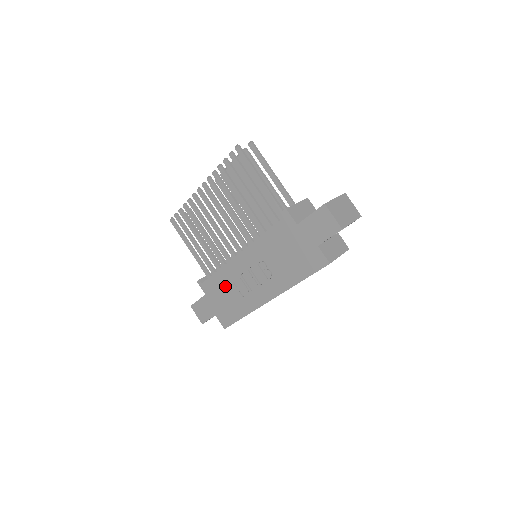
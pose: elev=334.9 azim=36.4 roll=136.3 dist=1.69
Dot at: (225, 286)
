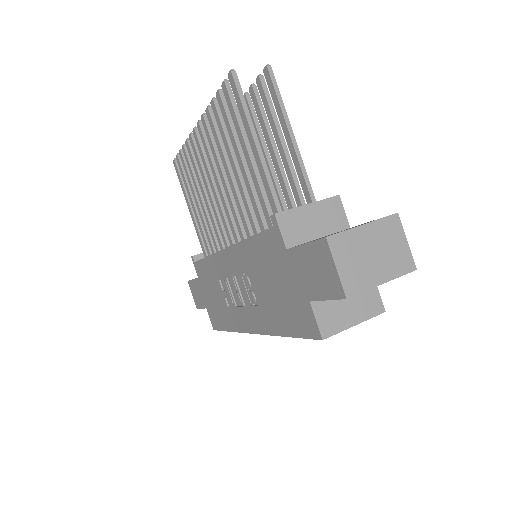
Dot at: (213, 281)
